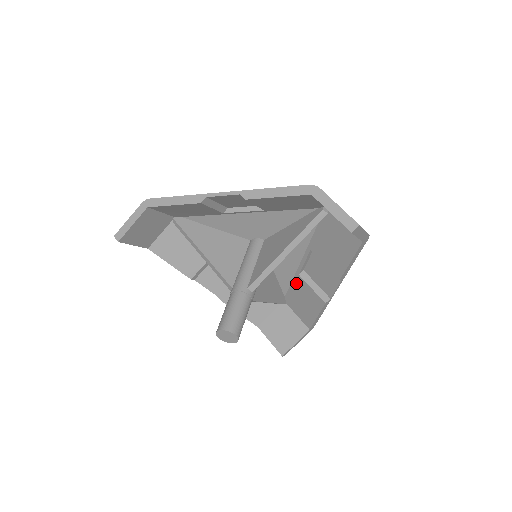
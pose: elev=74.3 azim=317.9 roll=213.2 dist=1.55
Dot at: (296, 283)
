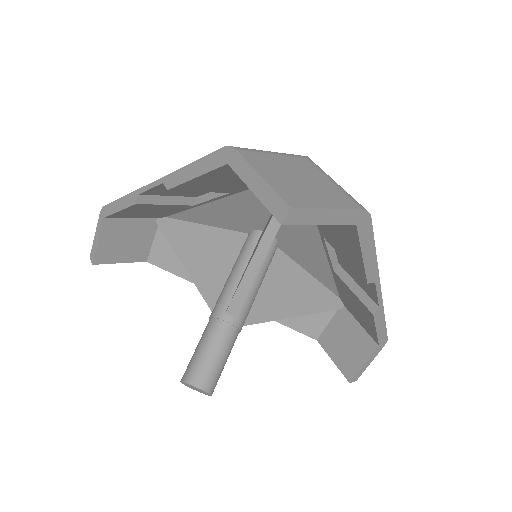
Dot at: (338, 282)
